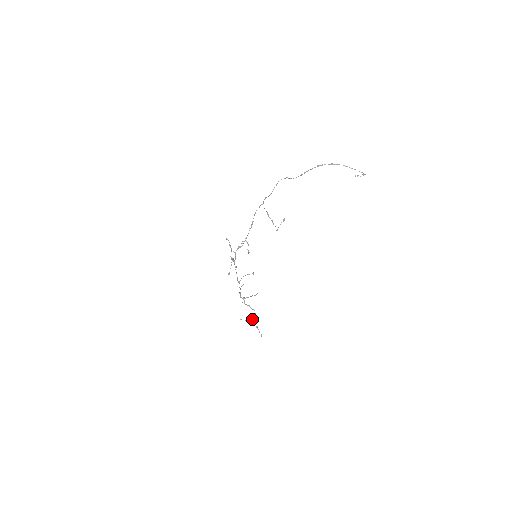
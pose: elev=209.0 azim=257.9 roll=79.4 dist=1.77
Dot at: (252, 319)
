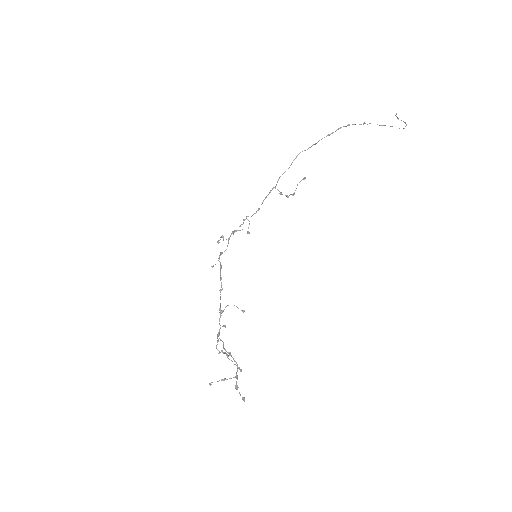
Dot at: occluded
